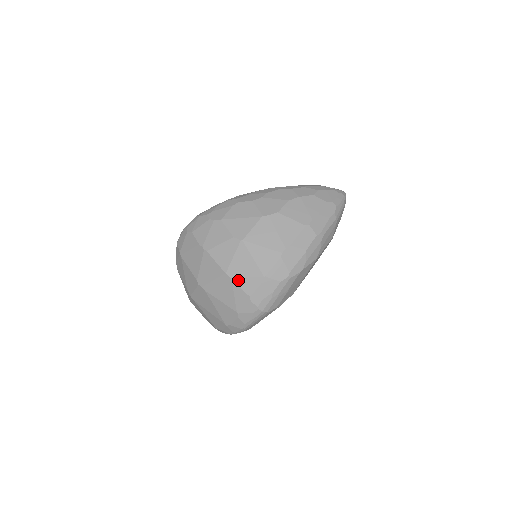
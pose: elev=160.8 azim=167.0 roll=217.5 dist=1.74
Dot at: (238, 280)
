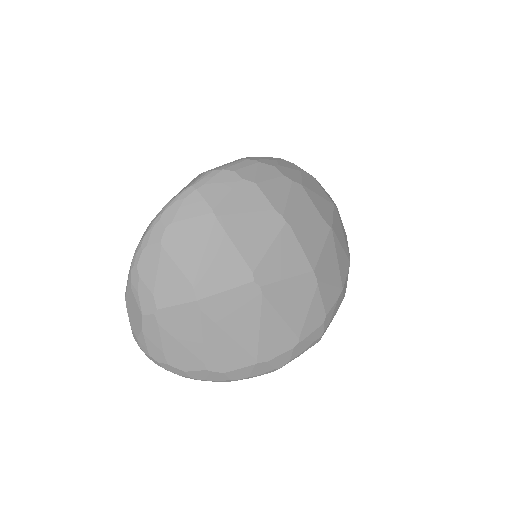
Dot at: (323, 286)
